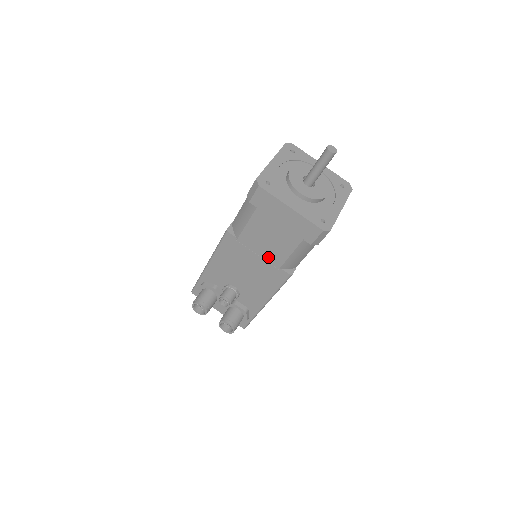
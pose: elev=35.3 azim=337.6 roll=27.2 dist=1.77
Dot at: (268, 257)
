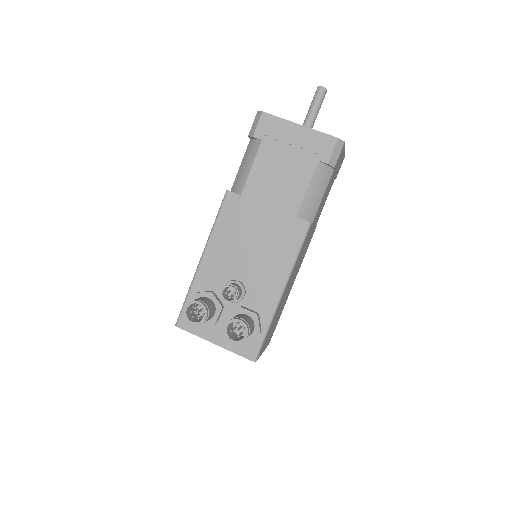
Dot at: (280, 207)
